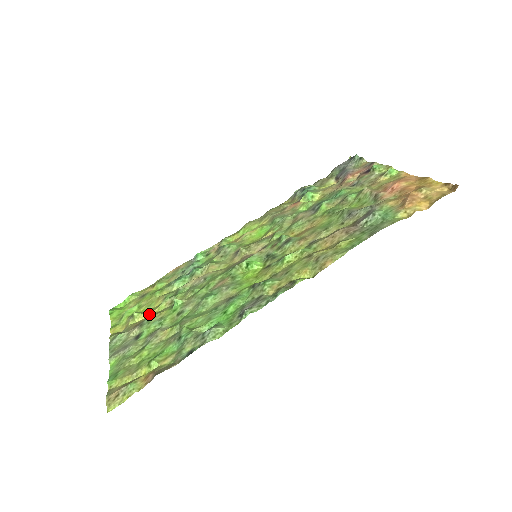
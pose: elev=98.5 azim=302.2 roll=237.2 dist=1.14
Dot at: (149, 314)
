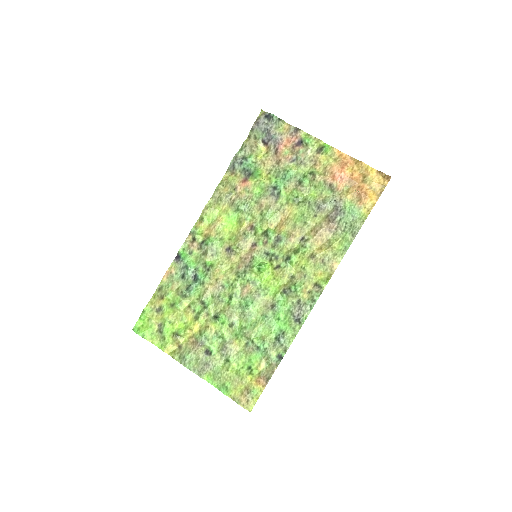
Dot at: (194, 330)
